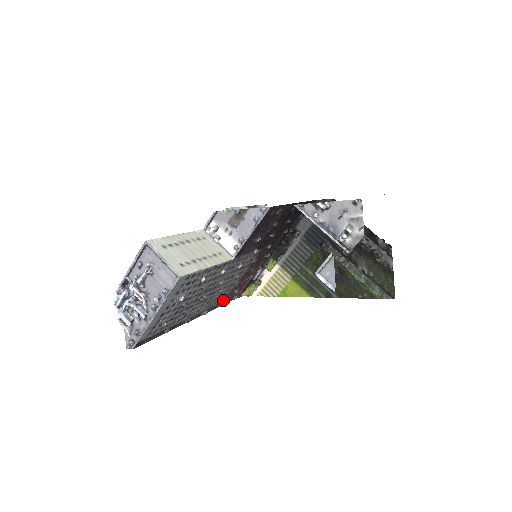
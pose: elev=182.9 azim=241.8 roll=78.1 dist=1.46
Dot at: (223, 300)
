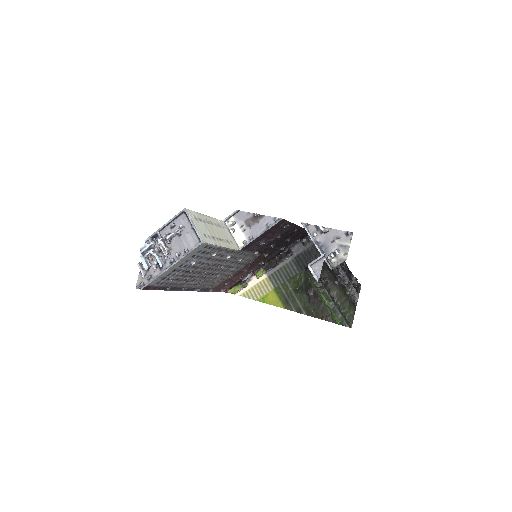
Dot at: (214, 287)
